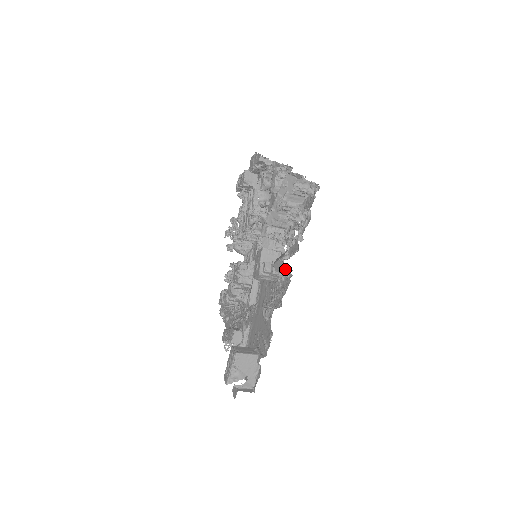
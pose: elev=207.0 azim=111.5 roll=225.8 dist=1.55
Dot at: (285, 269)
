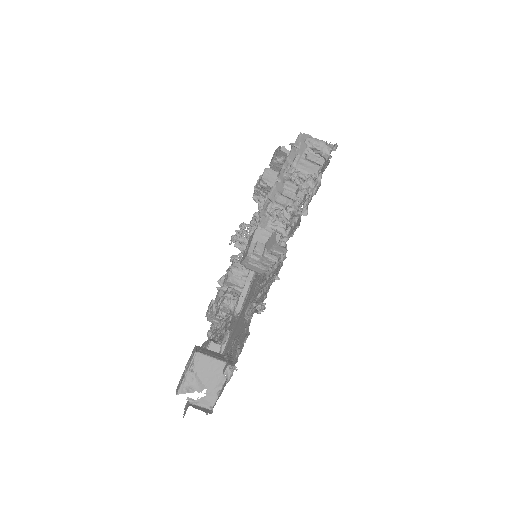
Dot at: (279, 249)
